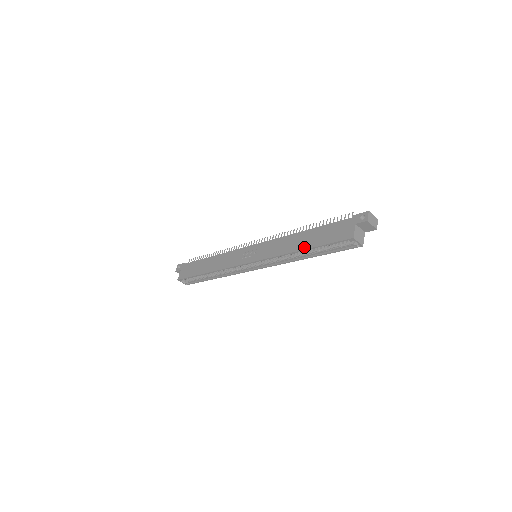
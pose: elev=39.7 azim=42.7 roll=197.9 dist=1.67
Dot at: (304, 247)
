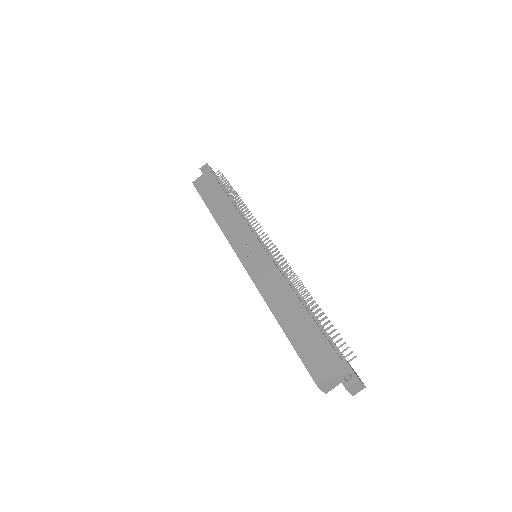
Dot at: (282, 323)
